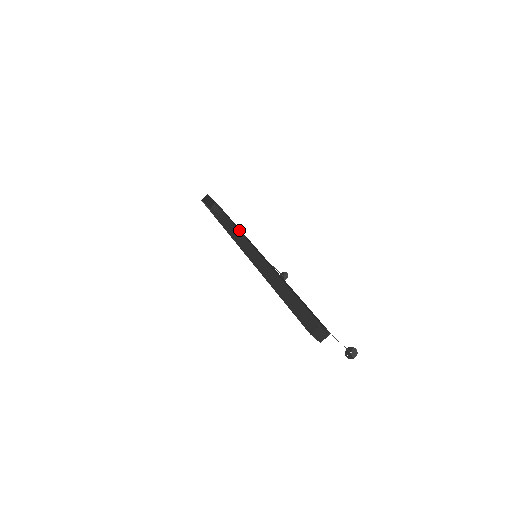
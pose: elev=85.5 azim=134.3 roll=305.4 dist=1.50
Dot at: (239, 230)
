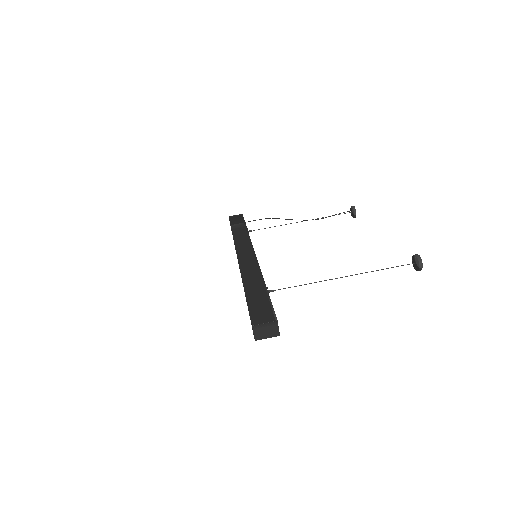
Dot at: occluded
